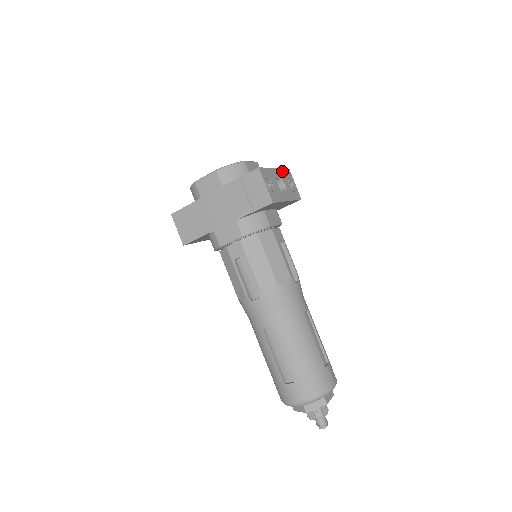
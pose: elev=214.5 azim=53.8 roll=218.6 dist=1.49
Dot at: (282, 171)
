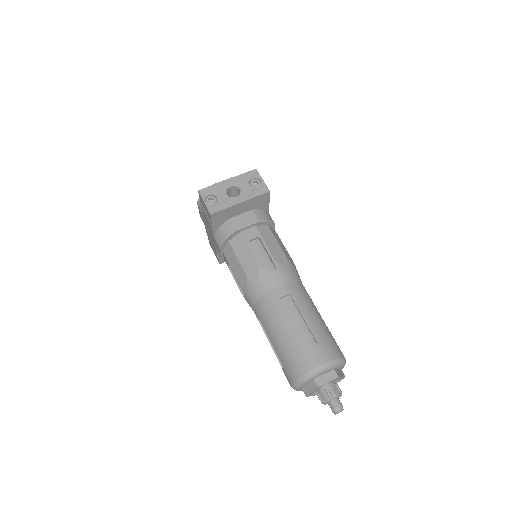
Dot at: (241, 177)
